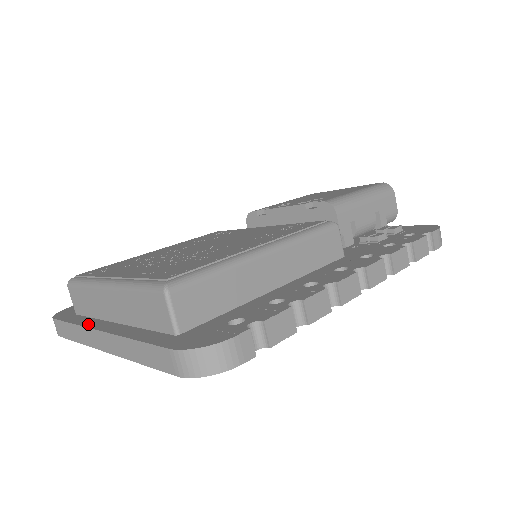
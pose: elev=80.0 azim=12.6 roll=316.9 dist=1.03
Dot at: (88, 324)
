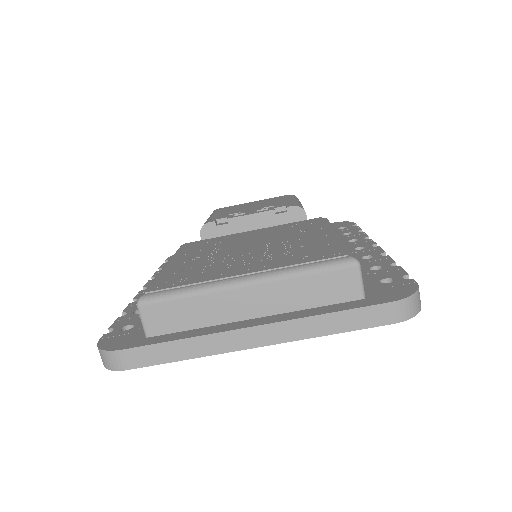
Dot at: (214, 331)
